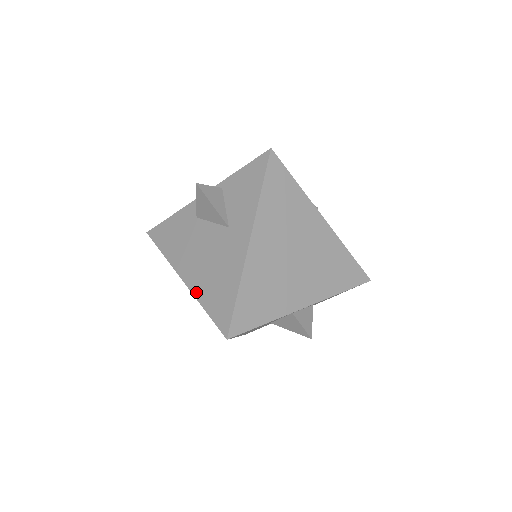
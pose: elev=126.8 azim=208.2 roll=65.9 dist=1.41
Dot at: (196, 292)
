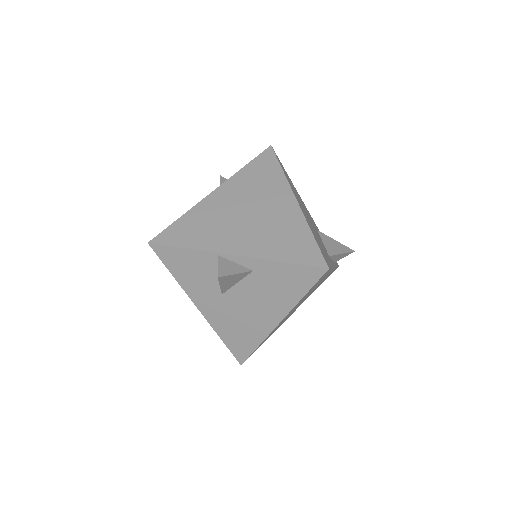
Dot at: occluded
